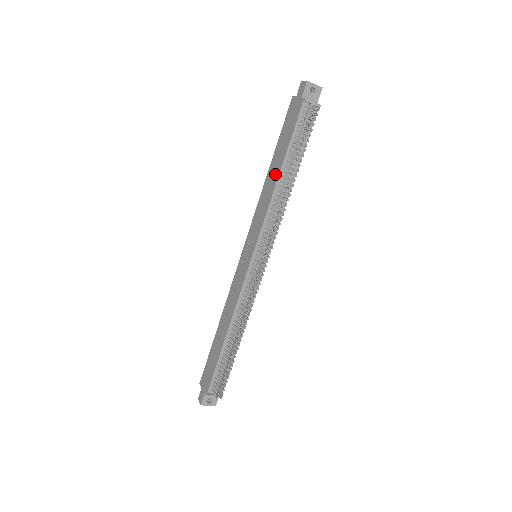
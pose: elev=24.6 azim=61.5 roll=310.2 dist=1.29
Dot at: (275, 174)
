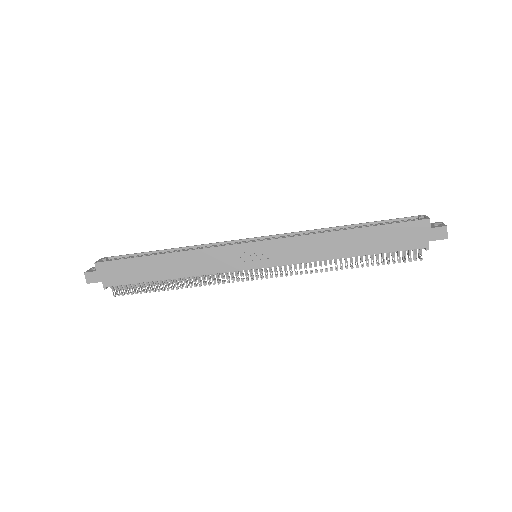
Dot at: (345, 250)
